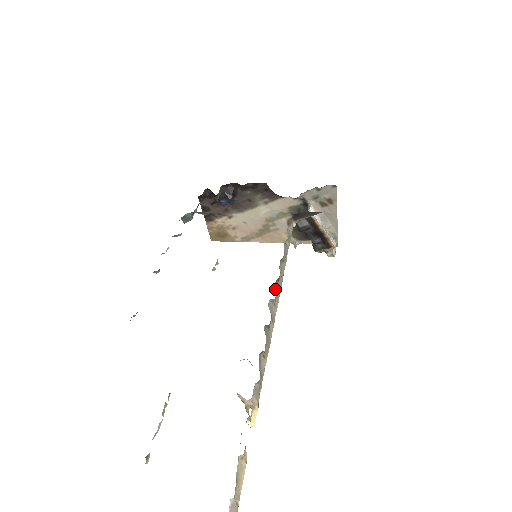
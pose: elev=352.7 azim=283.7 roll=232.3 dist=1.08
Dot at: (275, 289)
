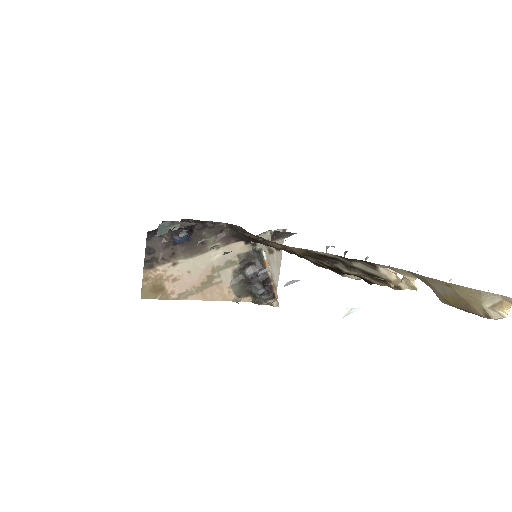
Dot at: occluded
